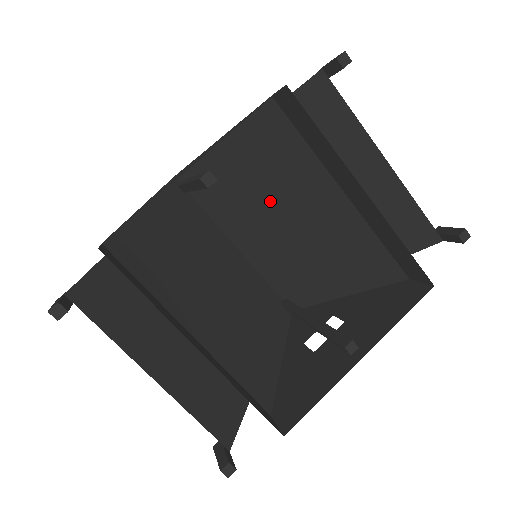
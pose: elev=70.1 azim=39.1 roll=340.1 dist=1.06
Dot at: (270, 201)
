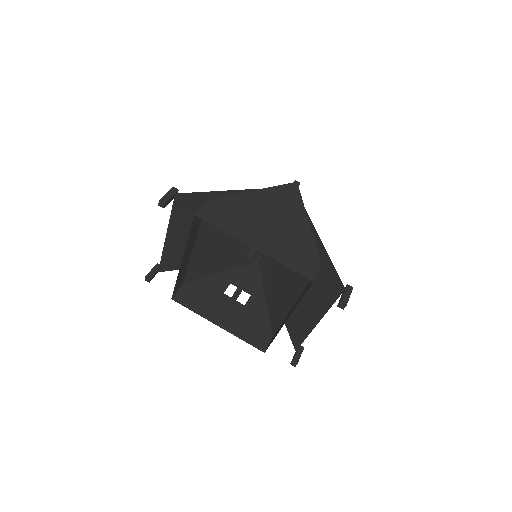
Dot at: occluded
